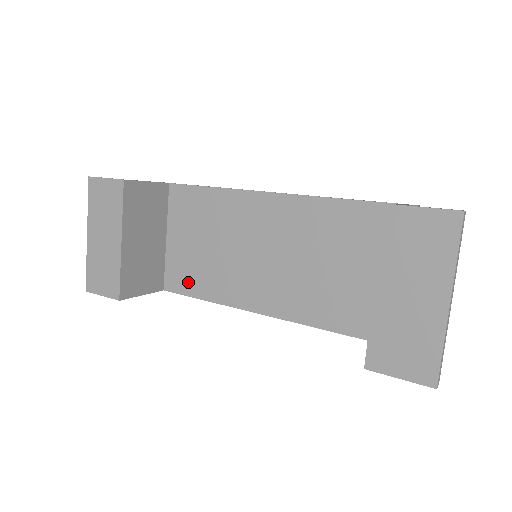
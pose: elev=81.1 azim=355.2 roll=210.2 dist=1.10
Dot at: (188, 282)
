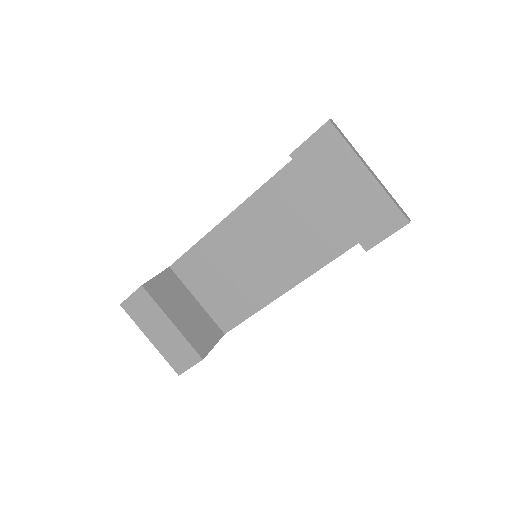
Dot at: (234, 314)
